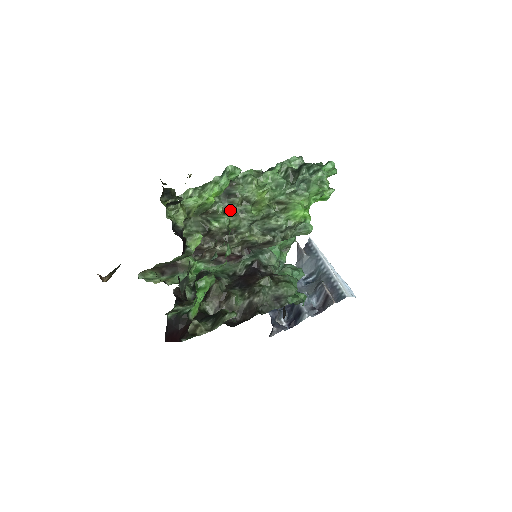
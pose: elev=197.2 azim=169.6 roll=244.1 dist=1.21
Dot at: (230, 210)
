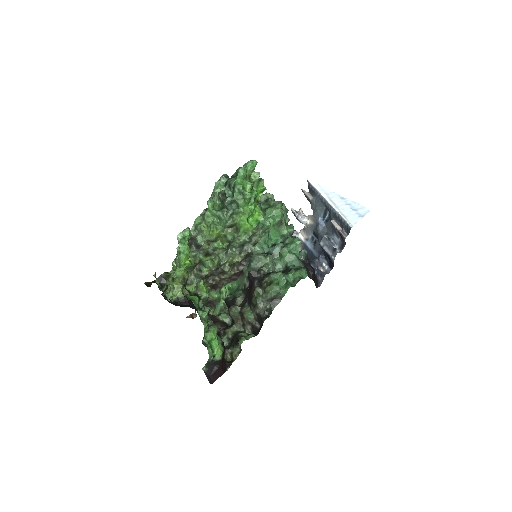
Dot at: (207, 253)
